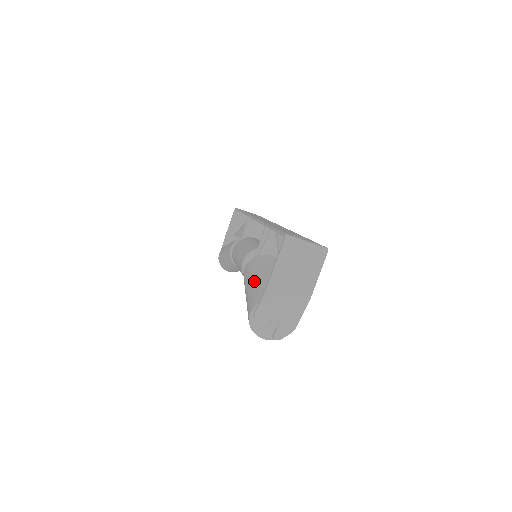
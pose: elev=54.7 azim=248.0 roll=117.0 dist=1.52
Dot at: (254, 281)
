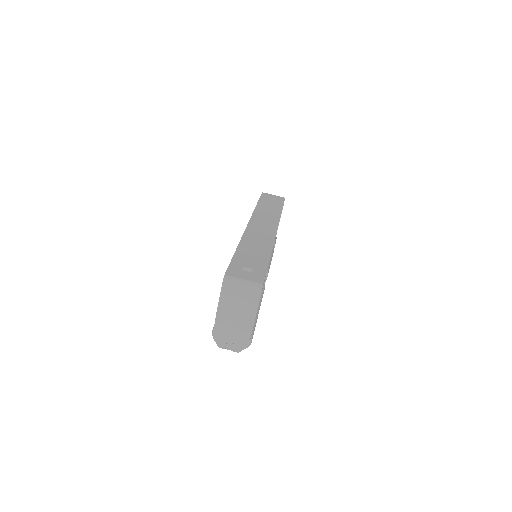
Dot at: occluded
